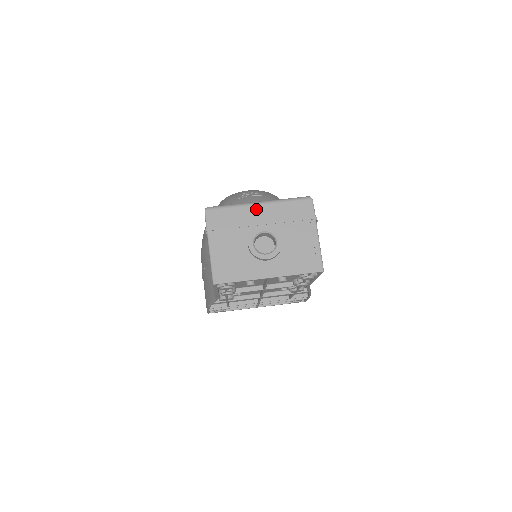
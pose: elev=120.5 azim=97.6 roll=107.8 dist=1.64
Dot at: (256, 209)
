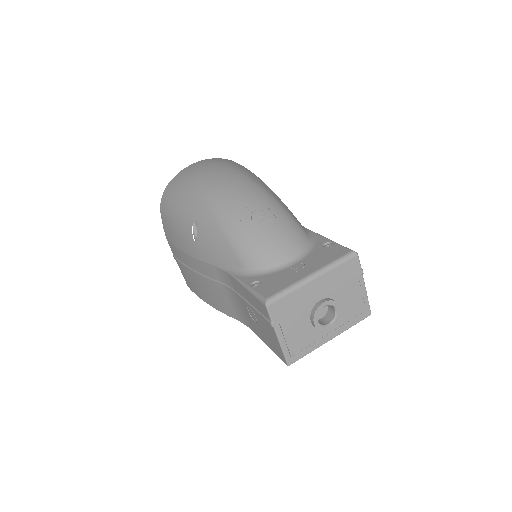
Dot at: (312, 285)
